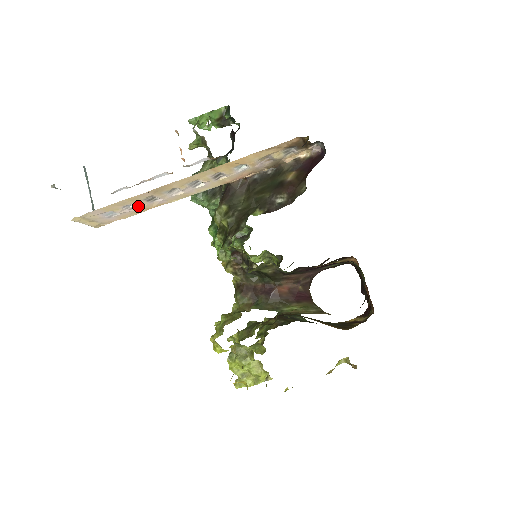
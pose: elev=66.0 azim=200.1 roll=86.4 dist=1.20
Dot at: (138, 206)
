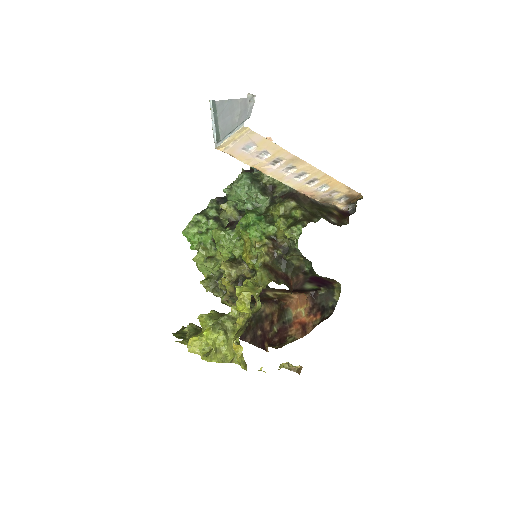
Dot at: (262, 159)
